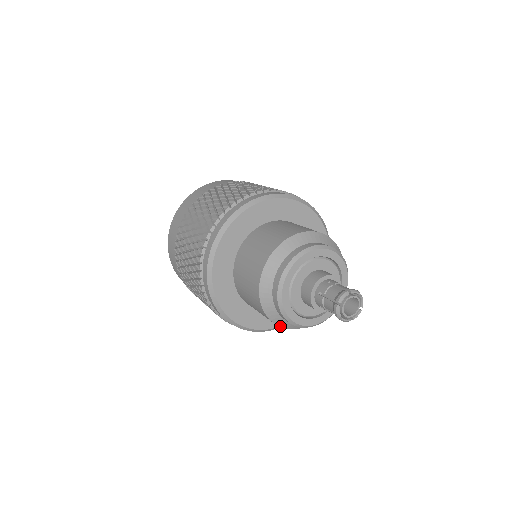
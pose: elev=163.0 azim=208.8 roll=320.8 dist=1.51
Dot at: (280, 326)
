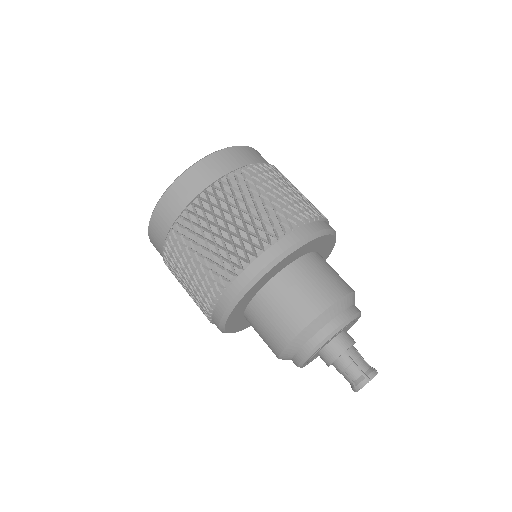
Dot at: occluded
